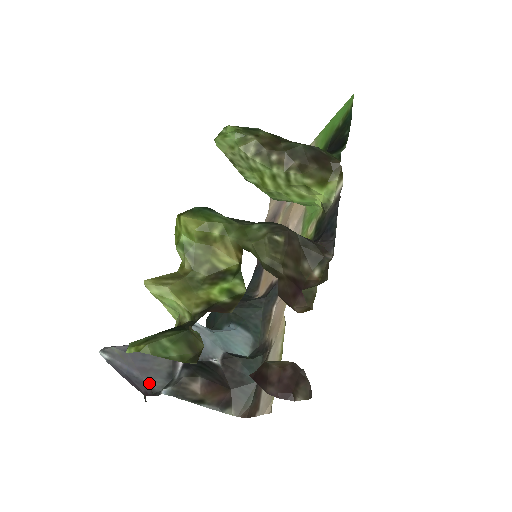
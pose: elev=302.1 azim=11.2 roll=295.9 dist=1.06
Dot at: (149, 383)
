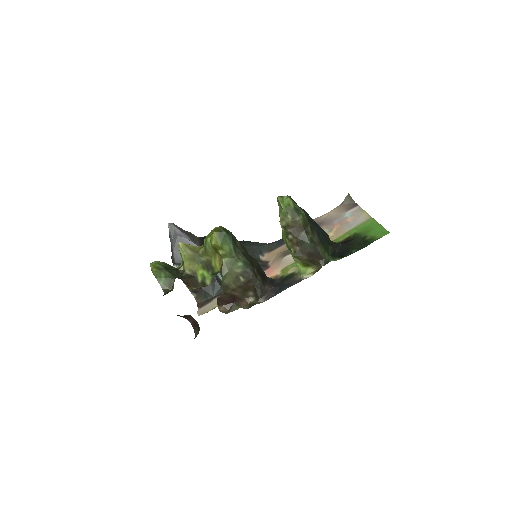
Dot at: (174, 256)
